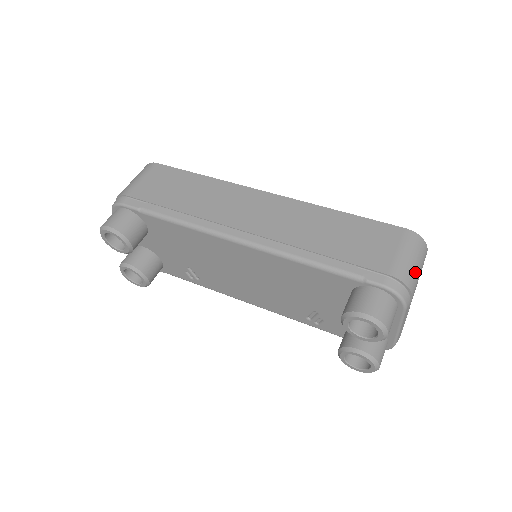
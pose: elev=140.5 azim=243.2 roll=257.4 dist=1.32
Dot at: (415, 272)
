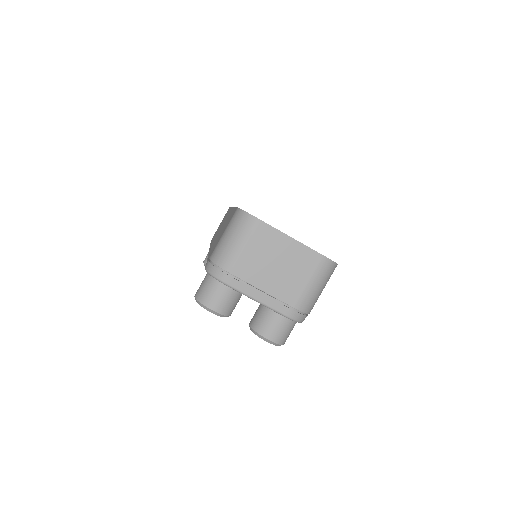
Dot at: (229, 248)
